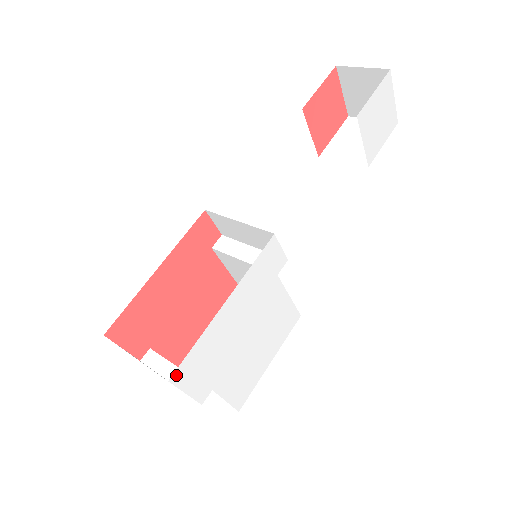
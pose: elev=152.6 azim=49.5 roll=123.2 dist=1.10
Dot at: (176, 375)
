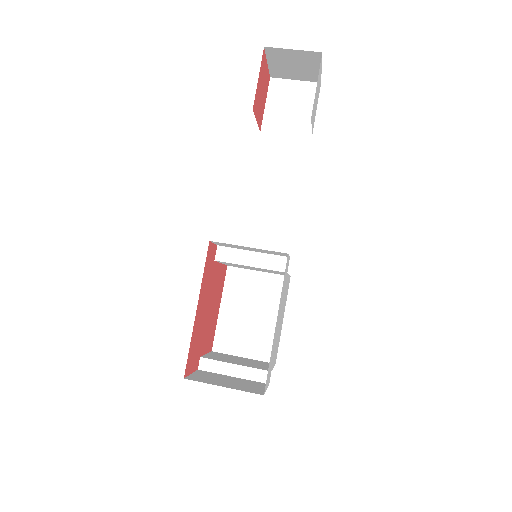
Dot at: (265, 388)
